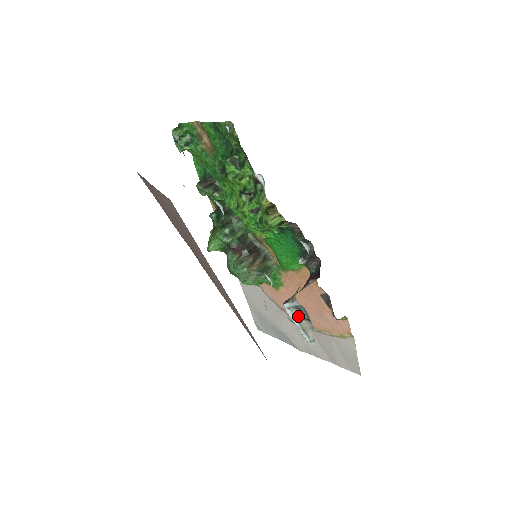
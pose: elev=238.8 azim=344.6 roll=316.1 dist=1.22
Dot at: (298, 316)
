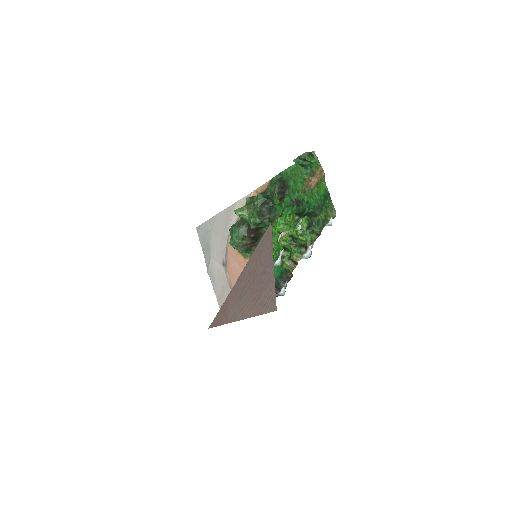
Dot at: occluded
